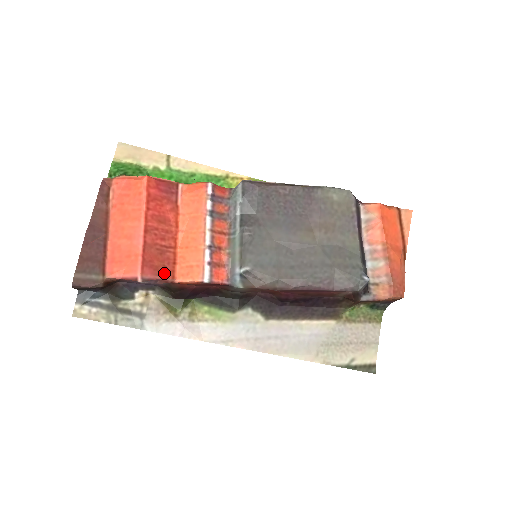
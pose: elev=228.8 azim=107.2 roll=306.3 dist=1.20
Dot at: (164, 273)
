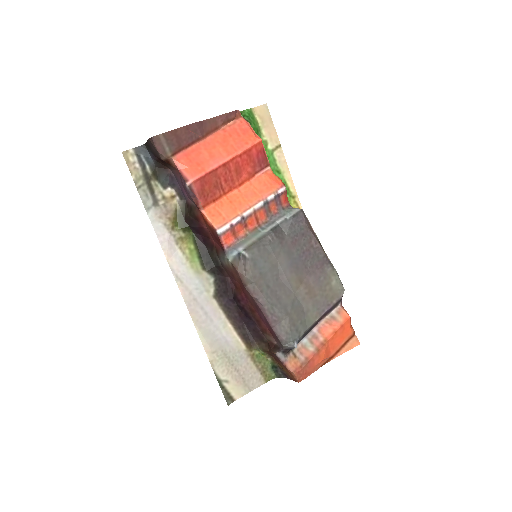
Dot at: (203, 198)
